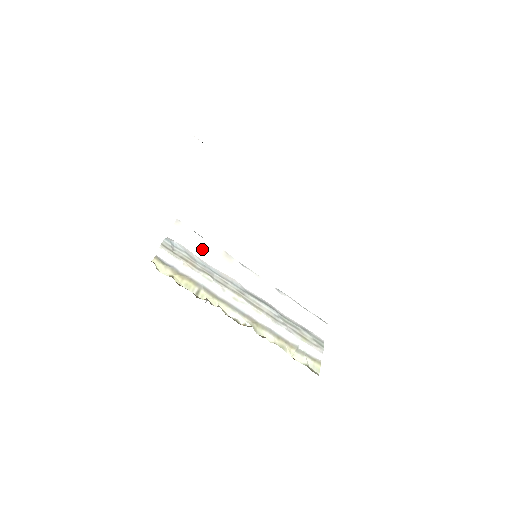
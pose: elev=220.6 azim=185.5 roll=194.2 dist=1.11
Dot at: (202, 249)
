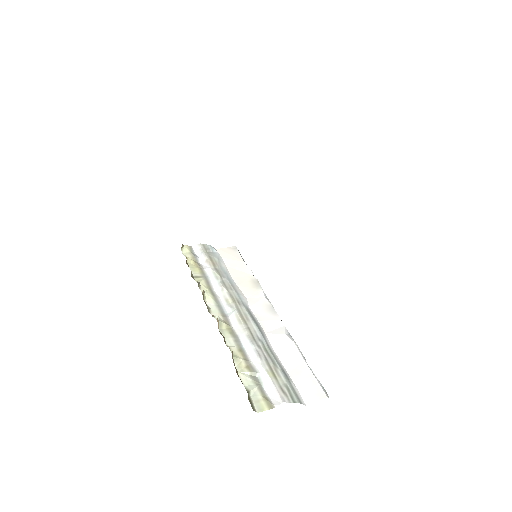
Dot at: (237, 268)
